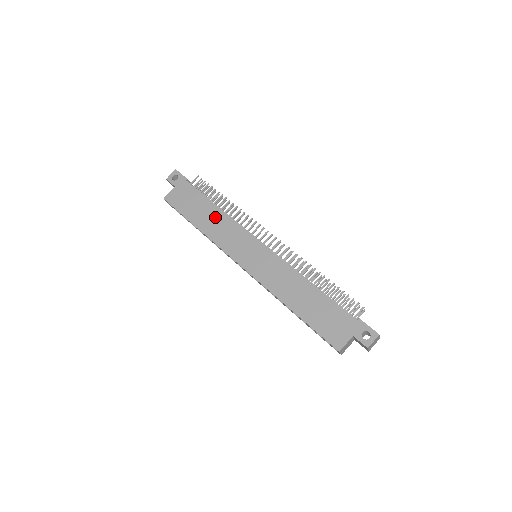
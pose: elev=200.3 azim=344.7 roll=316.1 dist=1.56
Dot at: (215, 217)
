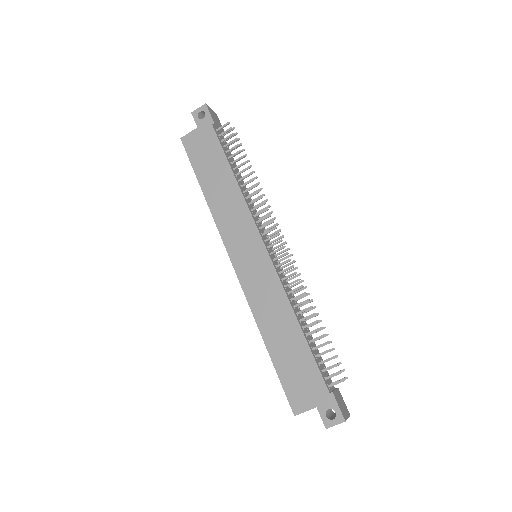
Dot at: (227, 189)
